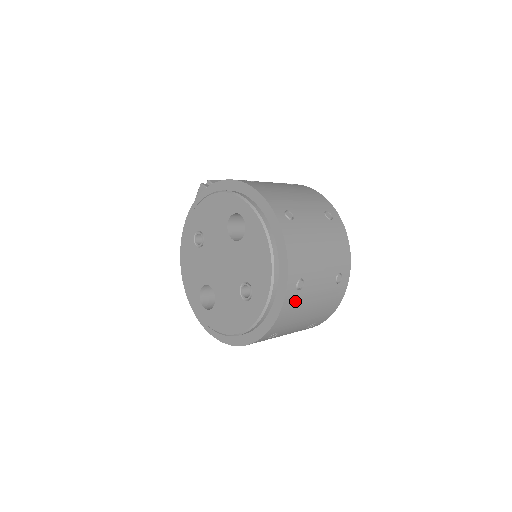
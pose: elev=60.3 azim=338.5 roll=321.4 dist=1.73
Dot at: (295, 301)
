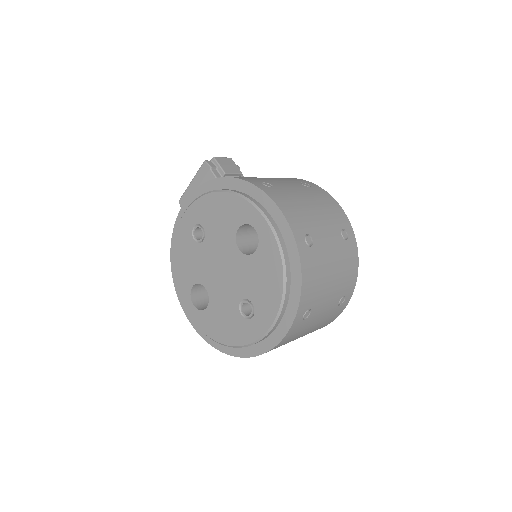
Dot at: (298, 329)
